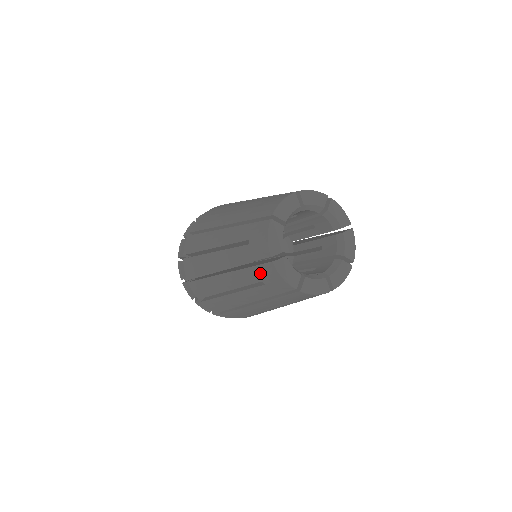
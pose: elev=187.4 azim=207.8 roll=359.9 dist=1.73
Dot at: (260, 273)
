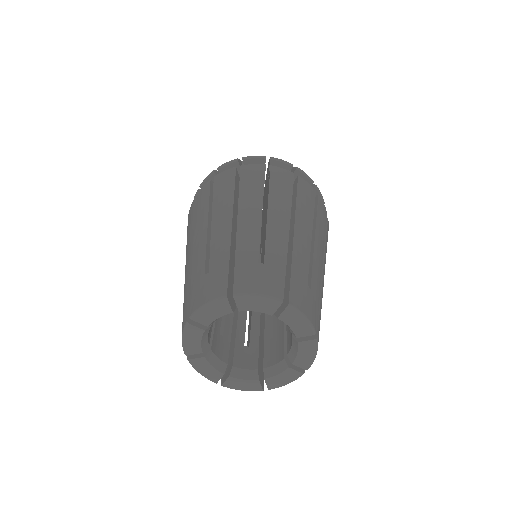
Dot at: (185, 304)
